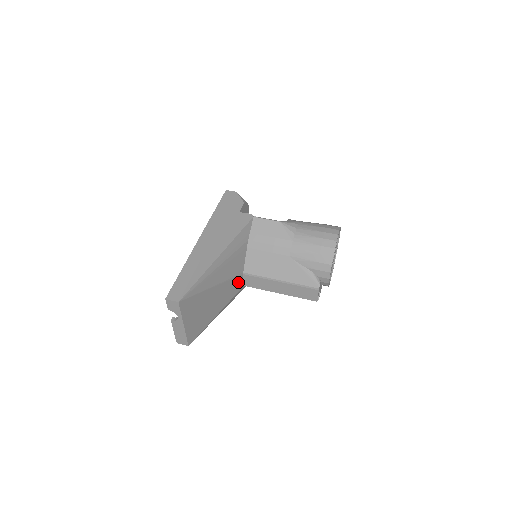
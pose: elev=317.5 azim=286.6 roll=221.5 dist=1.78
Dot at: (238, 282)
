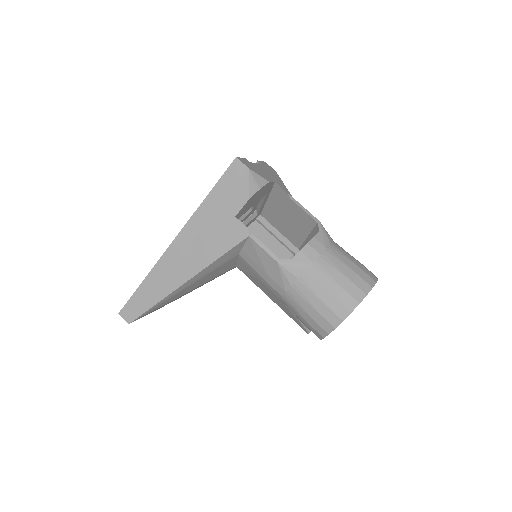
Dot at: (231, 269)
